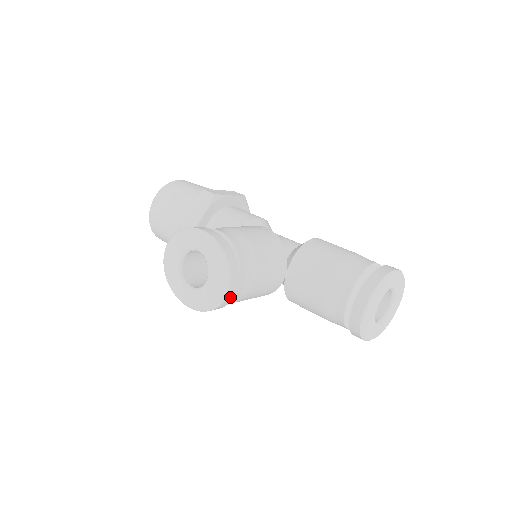
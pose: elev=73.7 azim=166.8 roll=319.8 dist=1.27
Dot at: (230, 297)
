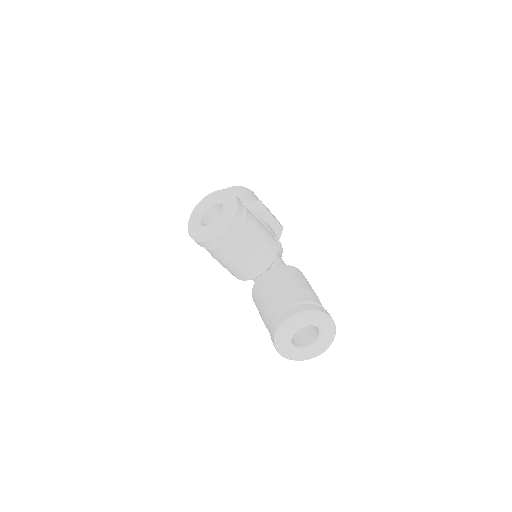
Dot at: (217, 241)
